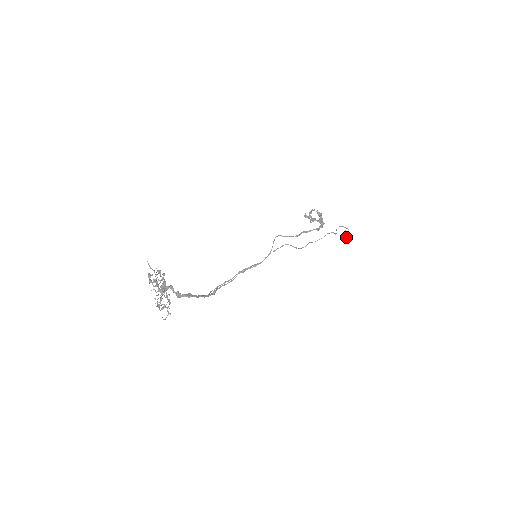
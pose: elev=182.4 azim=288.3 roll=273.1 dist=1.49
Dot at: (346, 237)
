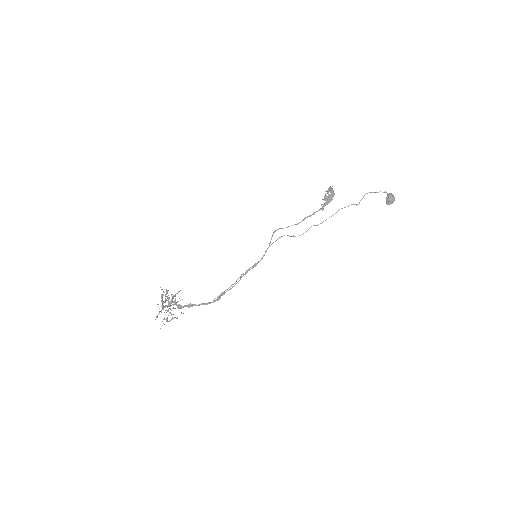
Dot at: (388, 201)
